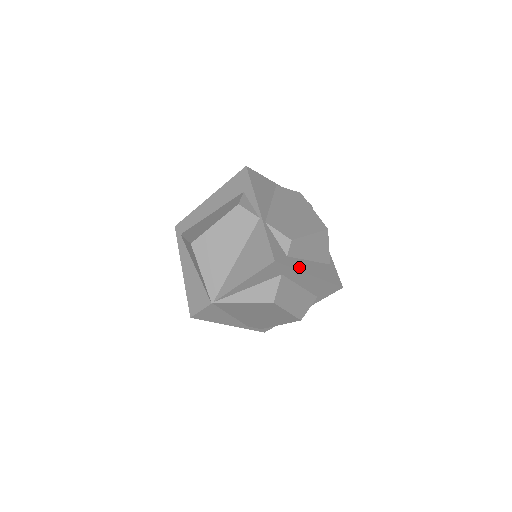
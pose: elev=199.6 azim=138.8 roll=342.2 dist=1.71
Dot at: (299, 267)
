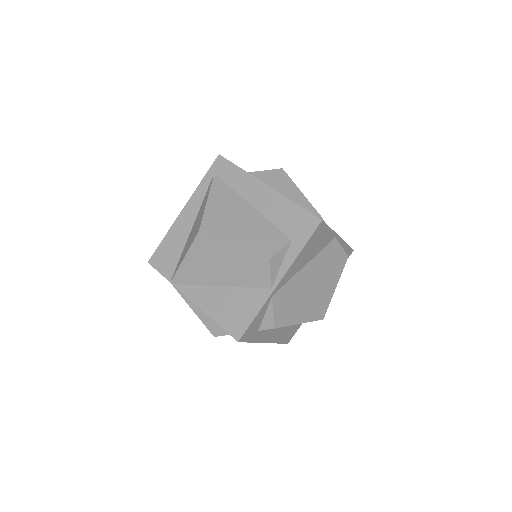
Dot at: (261, 338)
